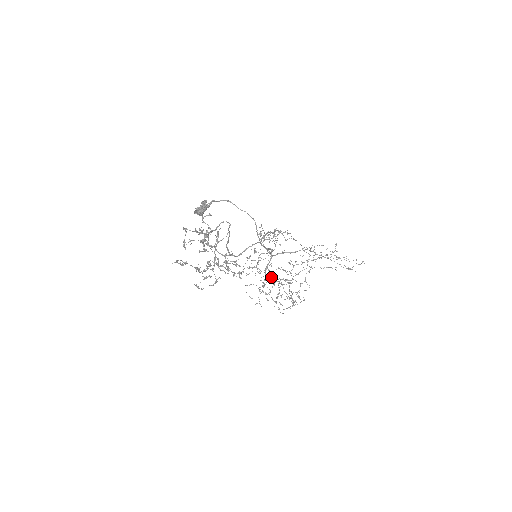
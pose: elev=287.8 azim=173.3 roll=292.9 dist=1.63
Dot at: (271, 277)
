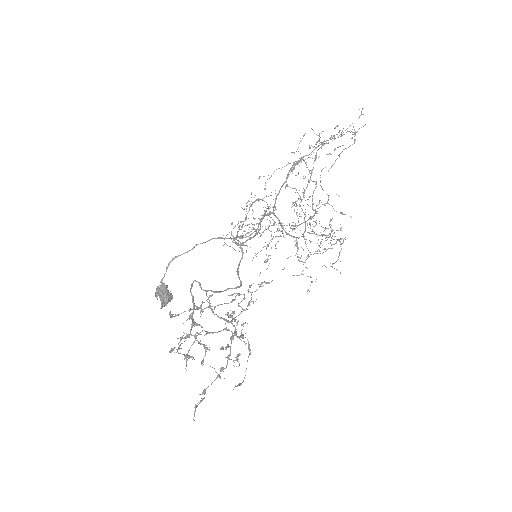
Dot at: occluded
